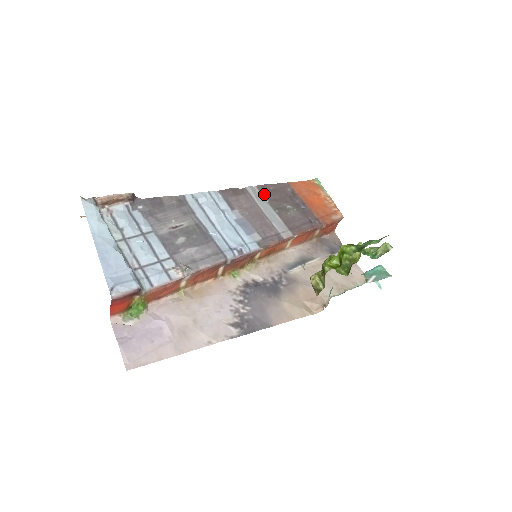
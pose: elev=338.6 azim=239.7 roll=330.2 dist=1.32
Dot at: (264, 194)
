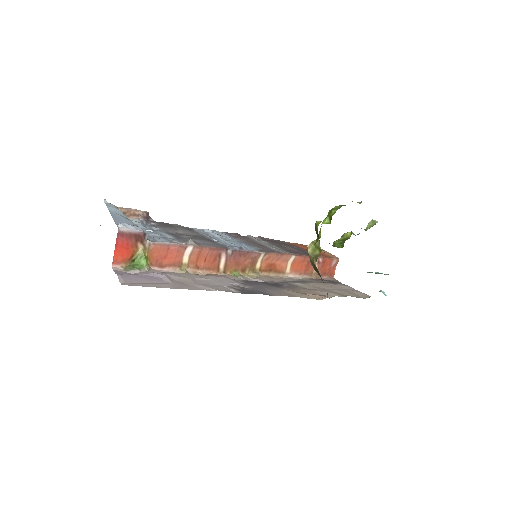
Dot at: (263, 240)
